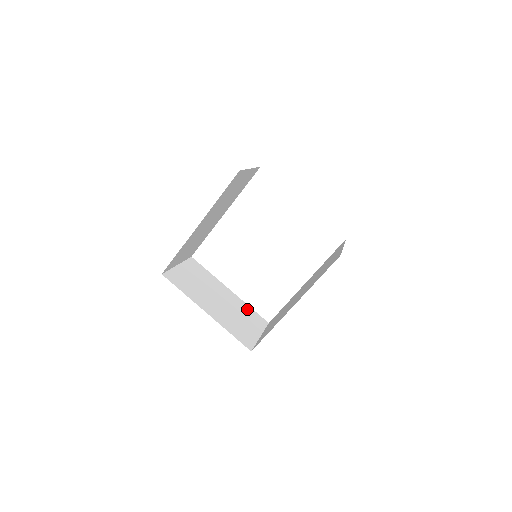
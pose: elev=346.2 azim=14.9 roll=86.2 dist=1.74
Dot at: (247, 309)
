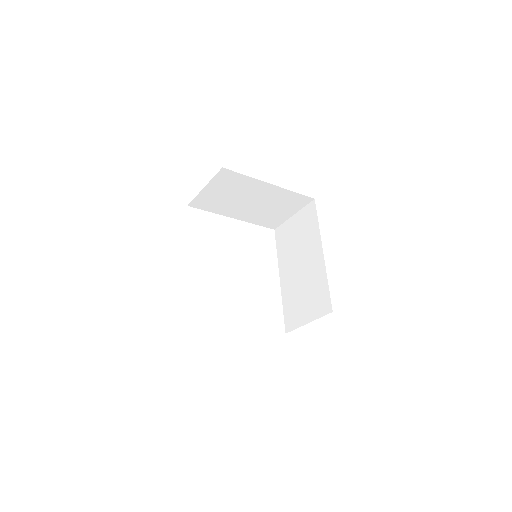
Dot at: occluded
